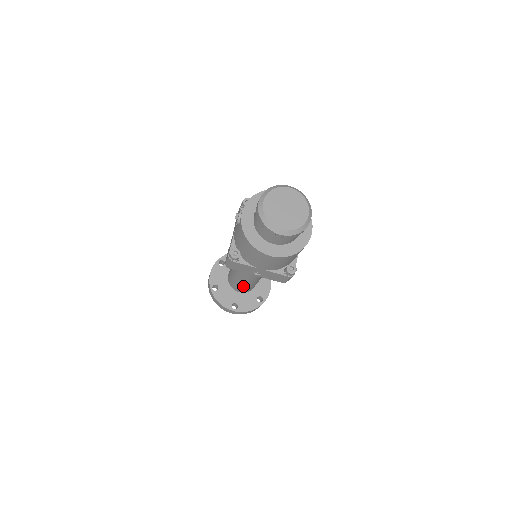
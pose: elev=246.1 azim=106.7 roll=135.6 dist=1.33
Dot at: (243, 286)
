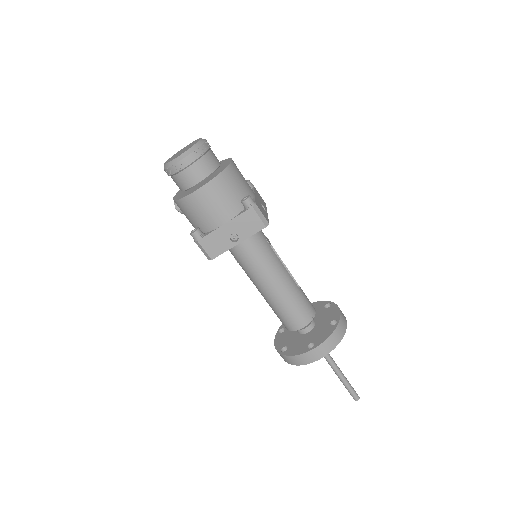
Dot at: (289, 308)
